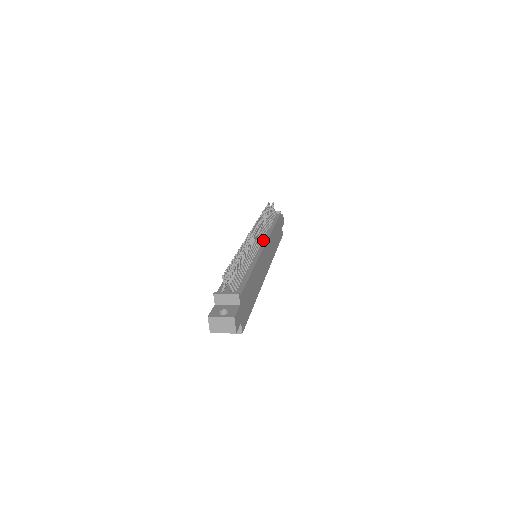
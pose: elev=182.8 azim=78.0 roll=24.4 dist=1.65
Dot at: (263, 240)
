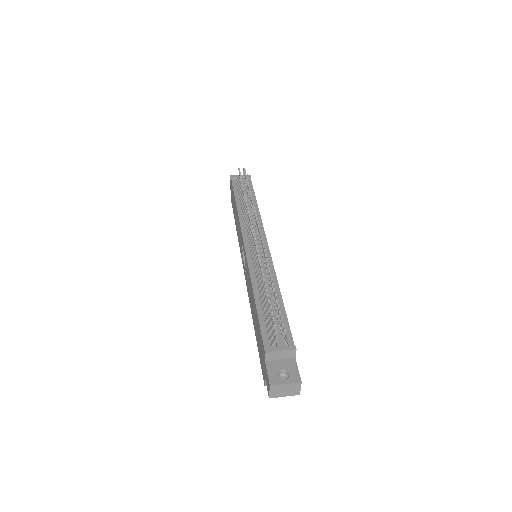
Dot at: (261, 235)
